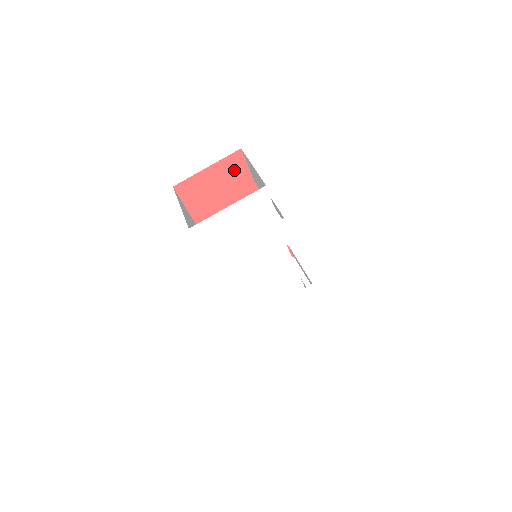
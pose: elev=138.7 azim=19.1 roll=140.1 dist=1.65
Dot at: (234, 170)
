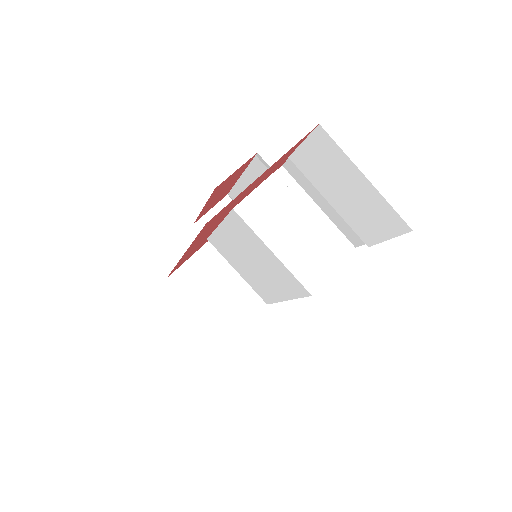
Dot at: (285, 156)
